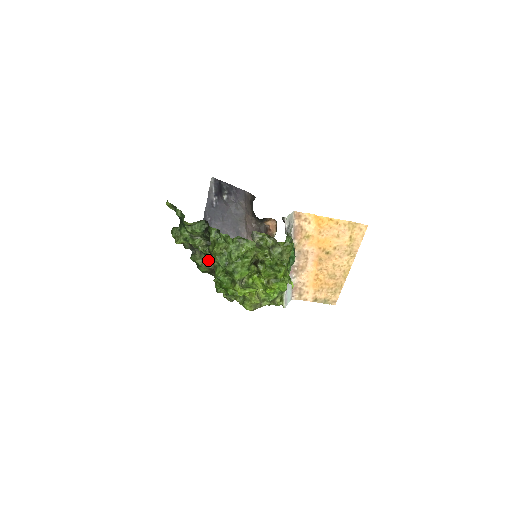
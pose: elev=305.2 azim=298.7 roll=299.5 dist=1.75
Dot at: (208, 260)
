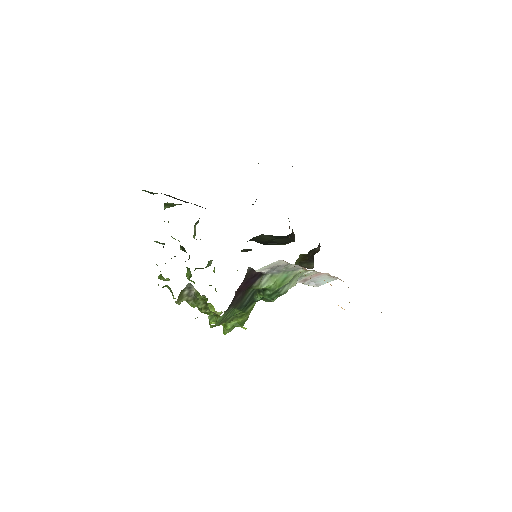
Dot at: occluded
